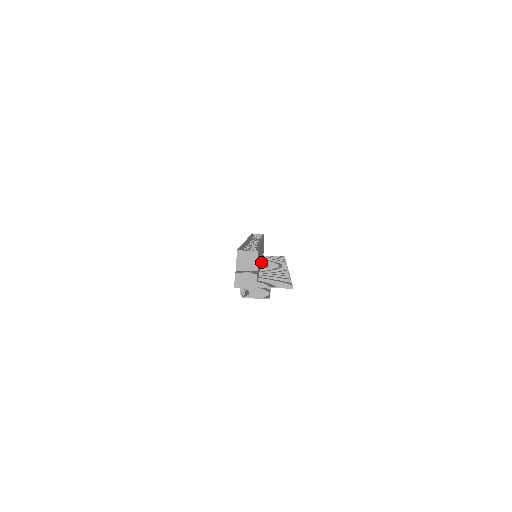
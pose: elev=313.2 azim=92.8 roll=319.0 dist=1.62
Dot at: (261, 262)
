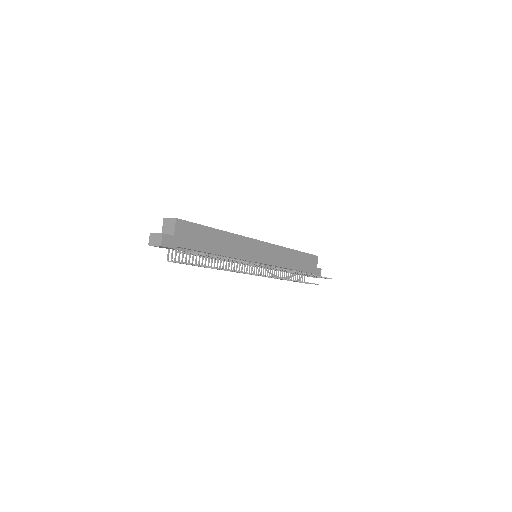
Dot at: (261, 263)
